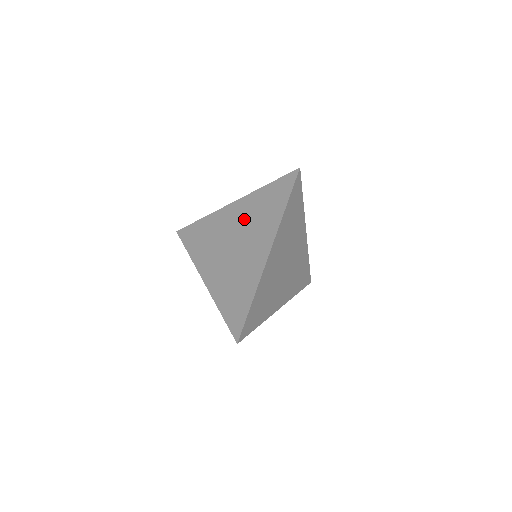
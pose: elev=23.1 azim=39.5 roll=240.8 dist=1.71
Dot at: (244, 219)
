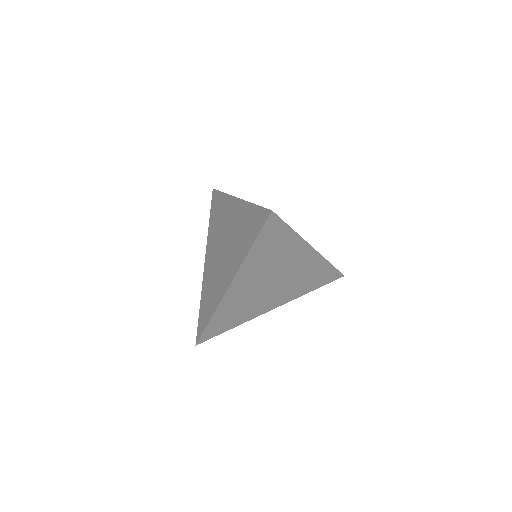
Dot at: (234, 228)
